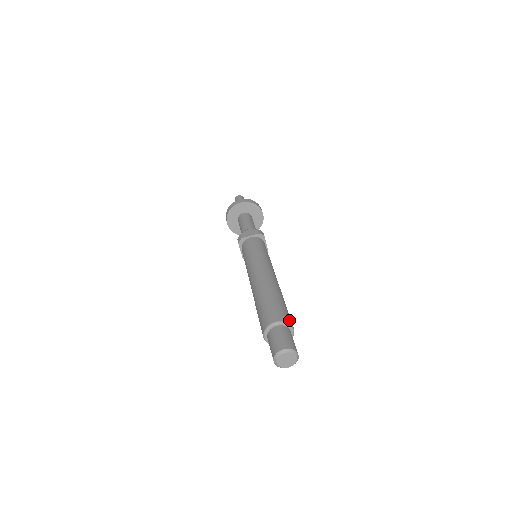
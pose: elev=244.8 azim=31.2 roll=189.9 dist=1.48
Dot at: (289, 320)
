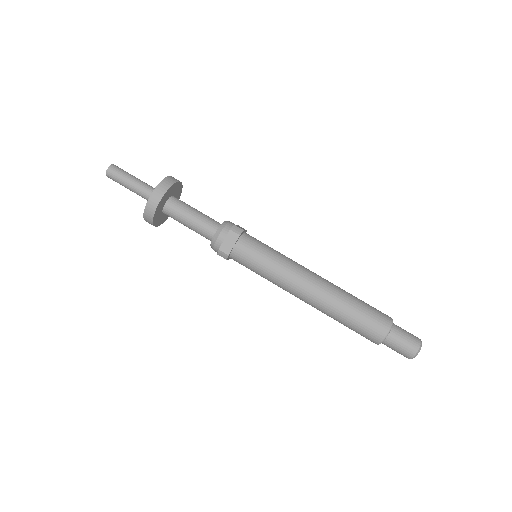
Dot at: (387, 319)
